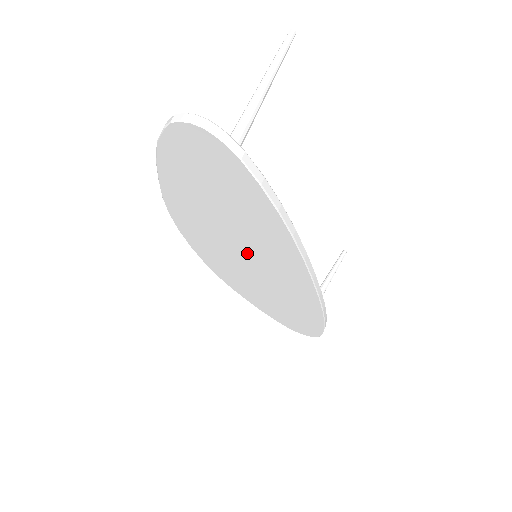
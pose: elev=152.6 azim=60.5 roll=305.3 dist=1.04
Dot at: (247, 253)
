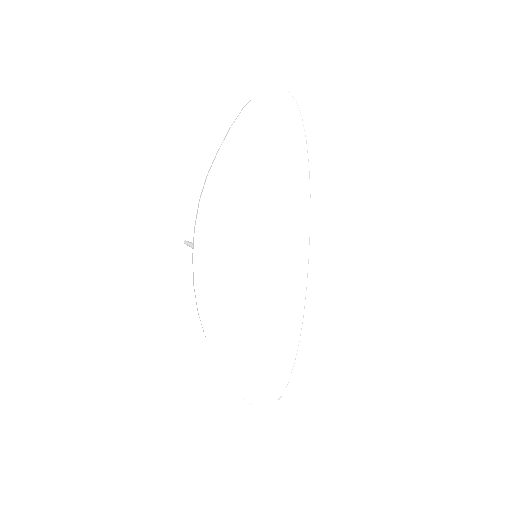
Dot at: (260, 239)
